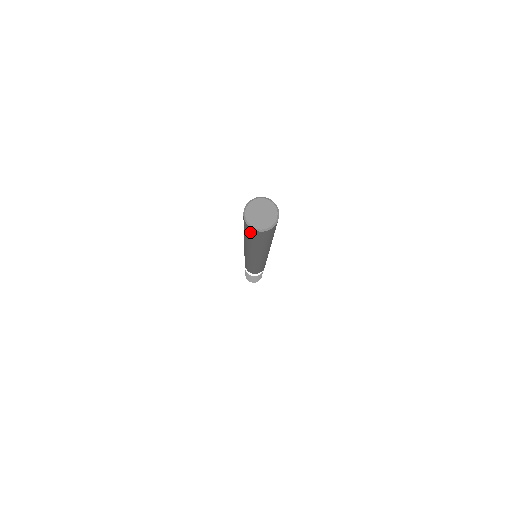
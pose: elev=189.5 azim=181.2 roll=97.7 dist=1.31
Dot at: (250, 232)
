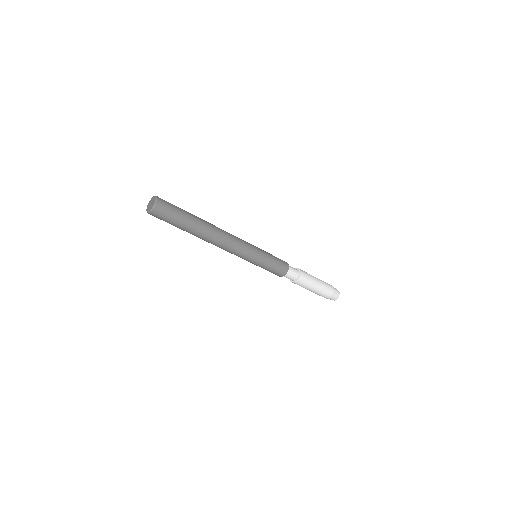
Dot at: (160, 216)
